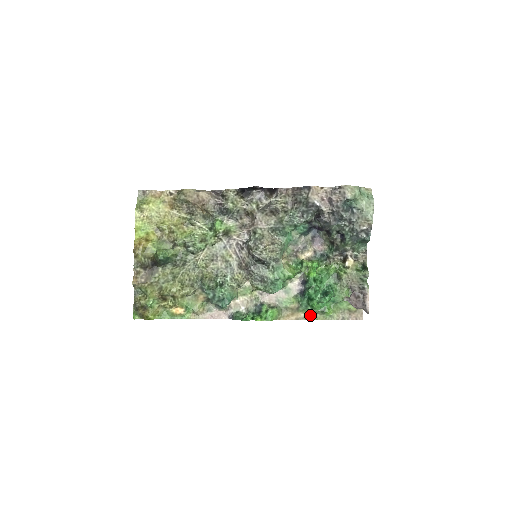
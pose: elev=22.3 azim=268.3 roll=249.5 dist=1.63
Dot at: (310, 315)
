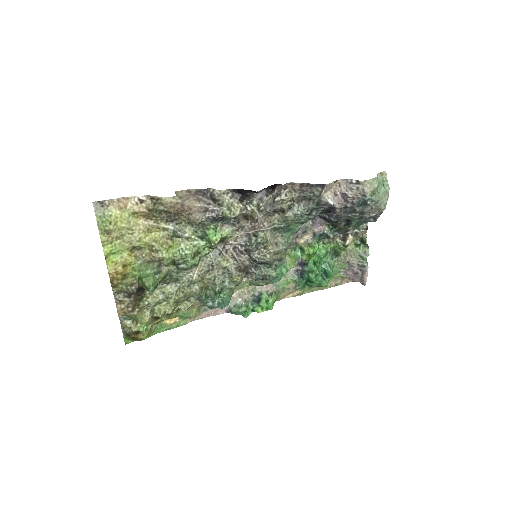
Dot at: (306, 290)
